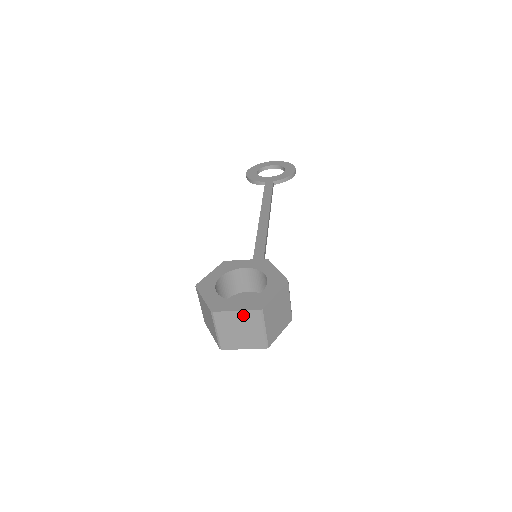
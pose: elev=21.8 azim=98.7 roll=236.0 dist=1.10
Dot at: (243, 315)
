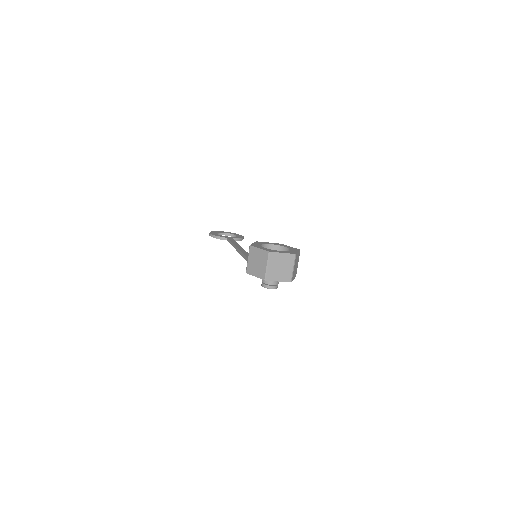
Dot at: (285, 256)
